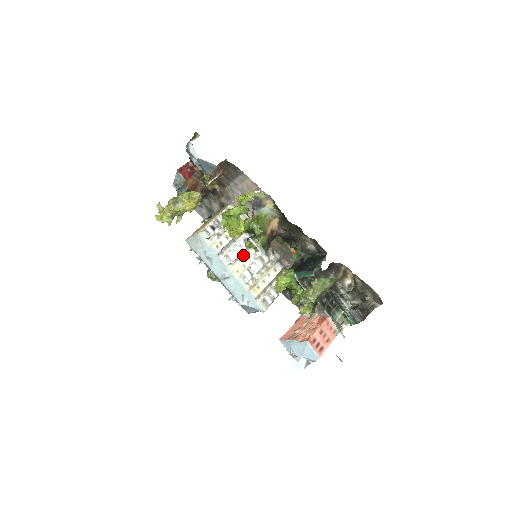
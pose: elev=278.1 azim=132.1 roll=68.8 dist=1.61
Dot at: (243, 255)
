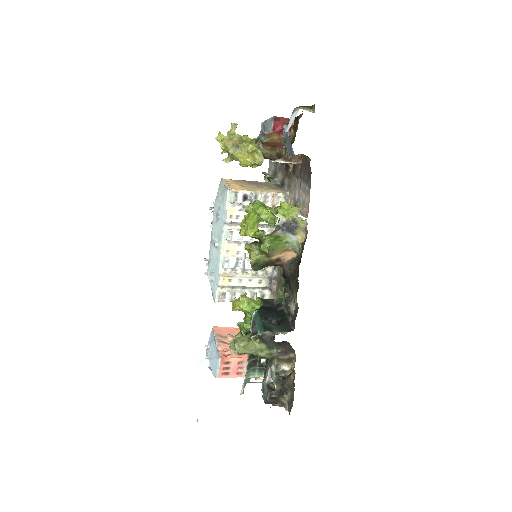
Dot at: occluded
